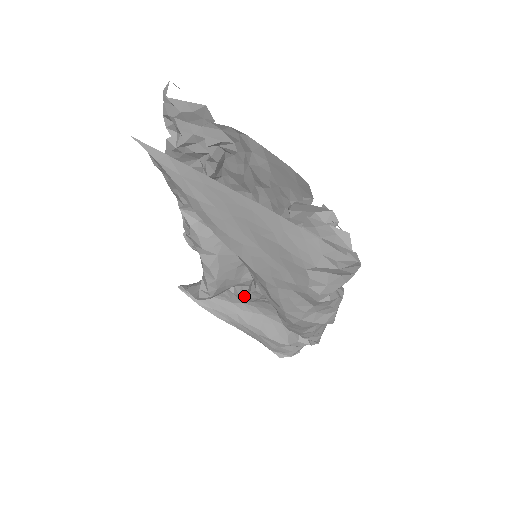
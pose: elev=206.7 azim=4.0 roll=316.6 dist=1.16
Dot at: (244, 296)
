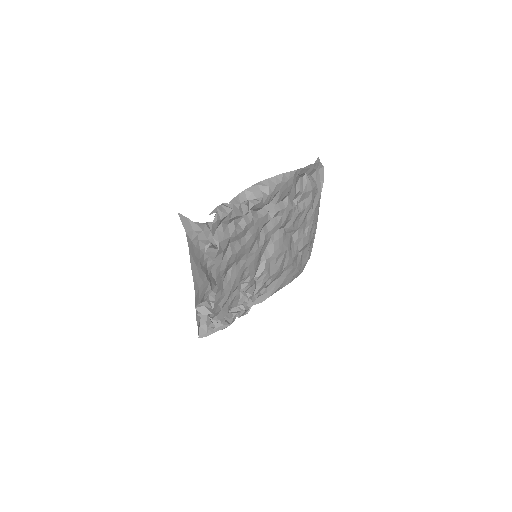
Dot at: occluded
